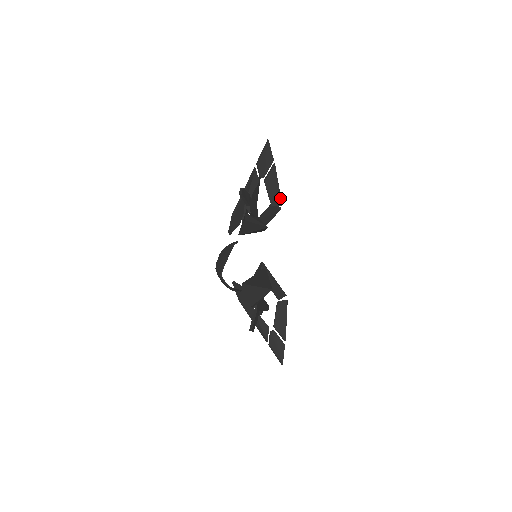
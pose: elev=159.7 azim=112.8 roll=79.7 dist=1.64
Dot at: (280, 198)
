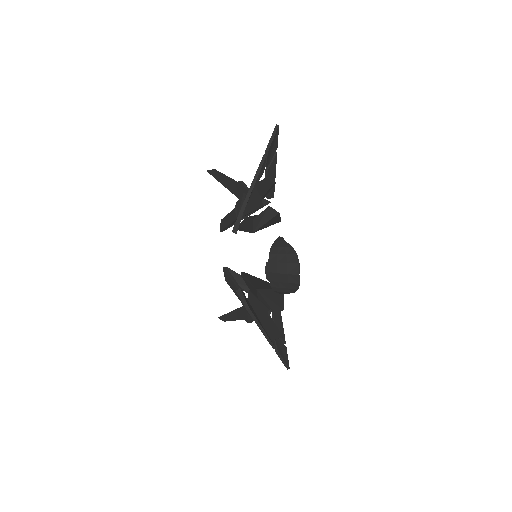
Dot at: (274, 190)
